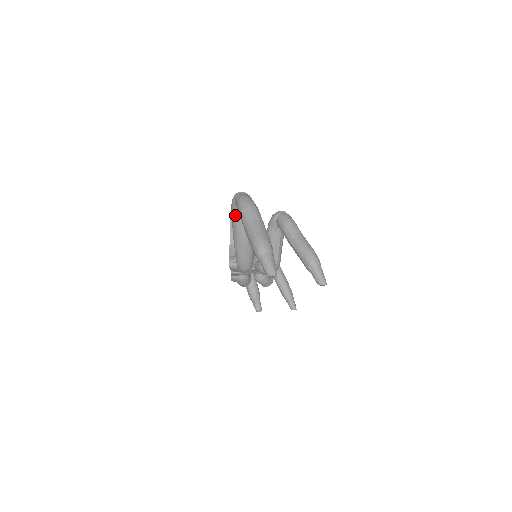
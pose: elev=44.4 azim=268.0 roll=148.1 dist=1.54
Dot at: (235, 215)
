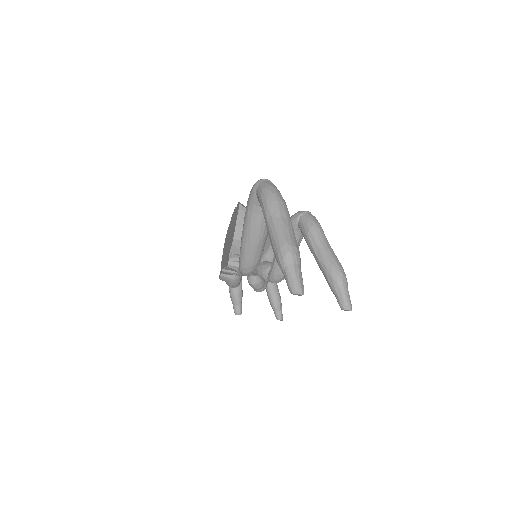
Dot at: (252, 206)
